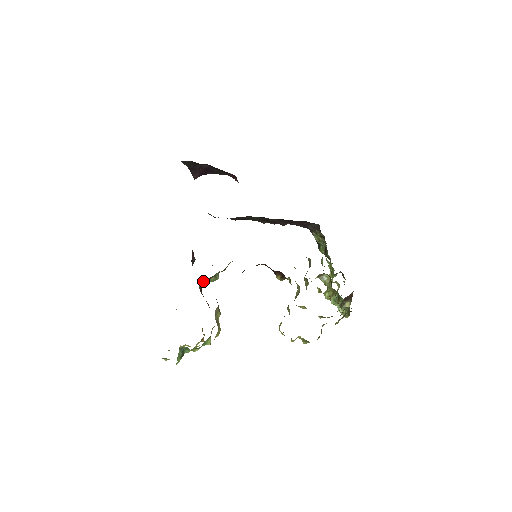
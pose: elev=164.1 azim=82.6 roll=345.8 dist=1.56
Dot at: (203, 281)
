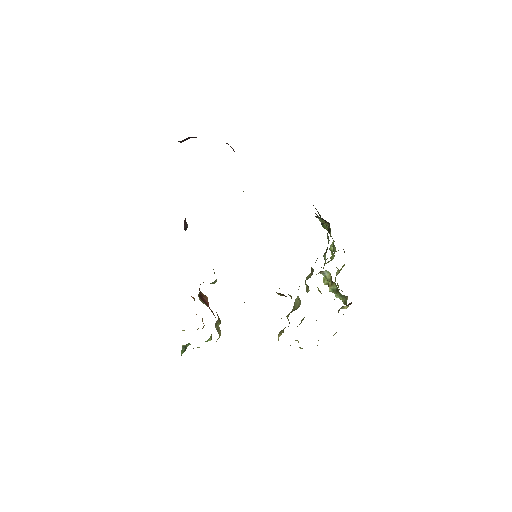
Dot at: occluded
